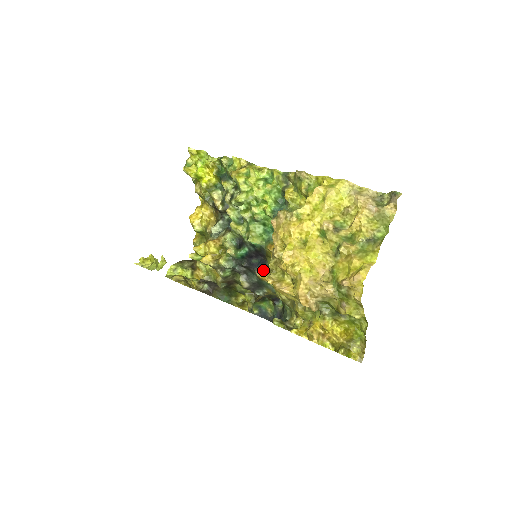
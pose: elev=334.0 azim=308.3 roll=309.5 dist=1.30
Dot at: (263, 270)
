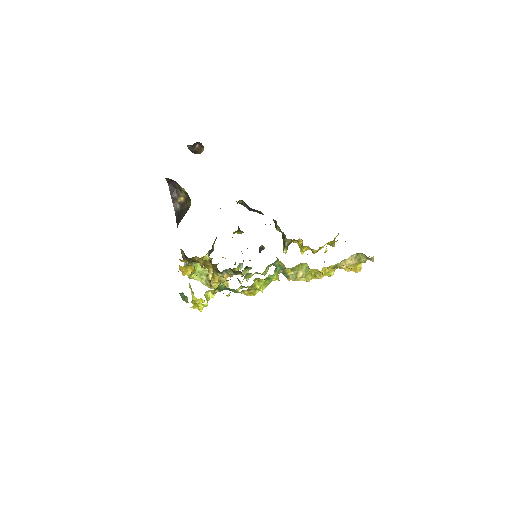
Dot at: occluded
